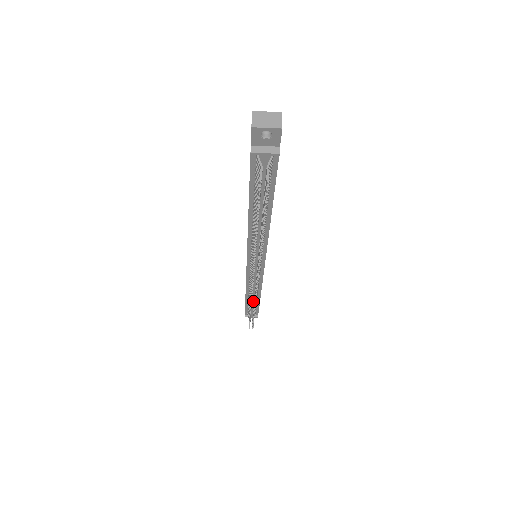
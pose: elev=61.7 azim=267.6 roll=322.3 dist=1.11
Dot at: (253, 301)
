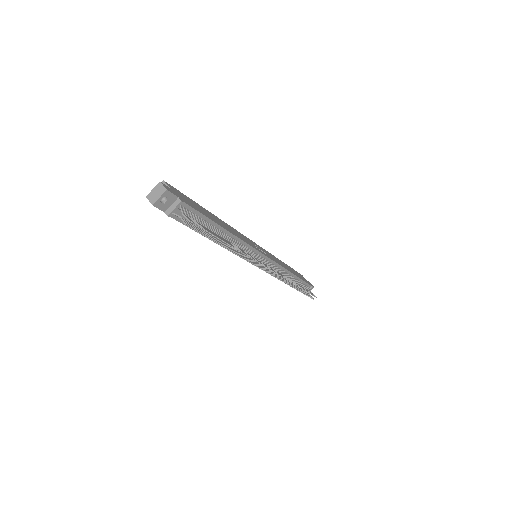
Dot at: occluded
